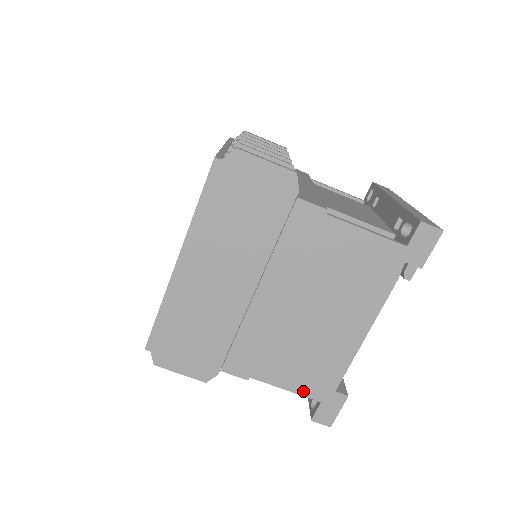
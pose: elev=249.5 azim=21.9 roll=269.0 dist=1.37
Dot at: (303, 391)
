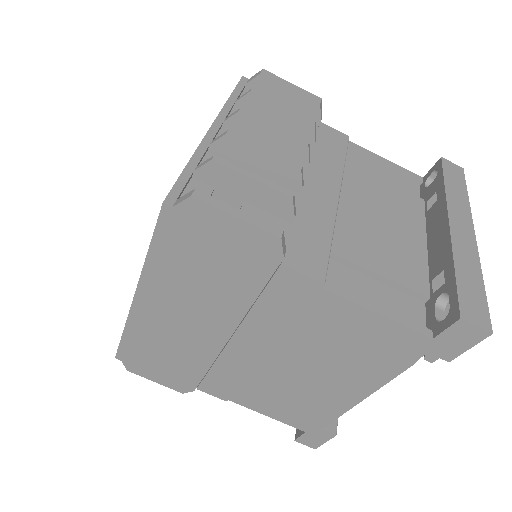
Dot at: (286, 421)
